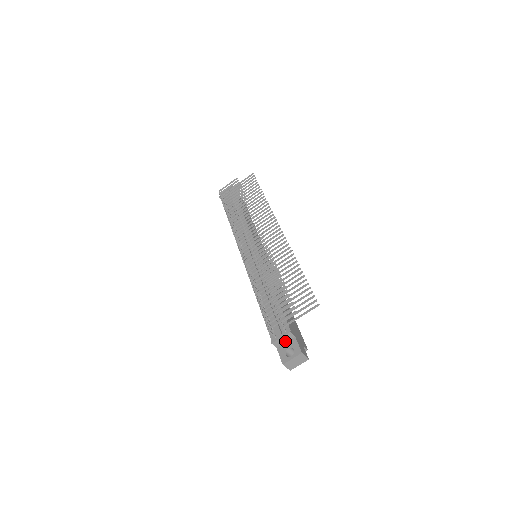
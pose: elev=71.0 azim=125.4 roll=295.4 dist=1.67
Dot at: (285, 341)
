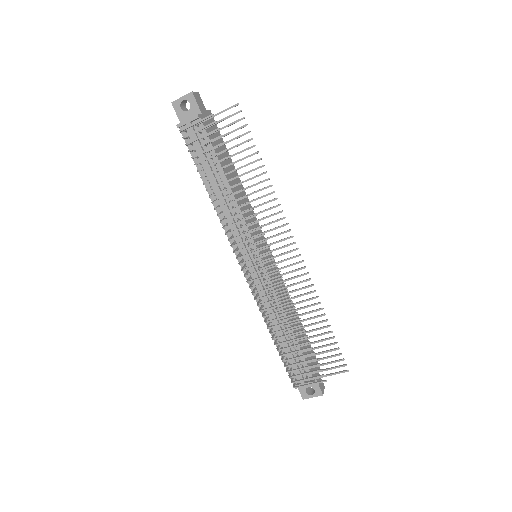
Dot at: (305, 381)
